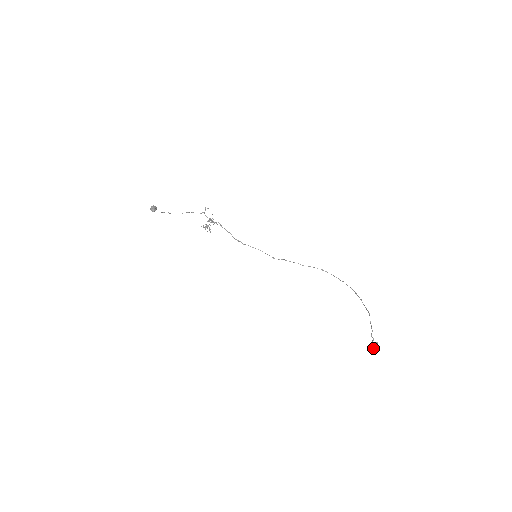
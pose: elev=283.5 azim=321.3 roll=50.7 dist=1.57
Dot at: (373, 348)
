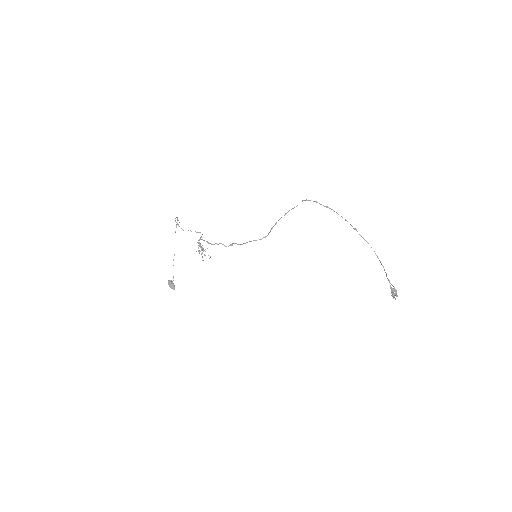
Dot at: (393, 297)
